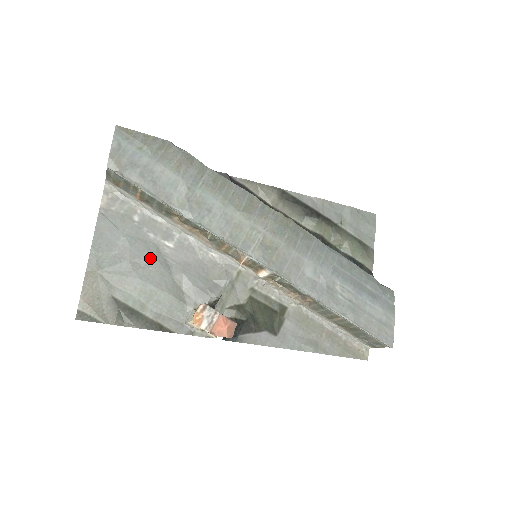
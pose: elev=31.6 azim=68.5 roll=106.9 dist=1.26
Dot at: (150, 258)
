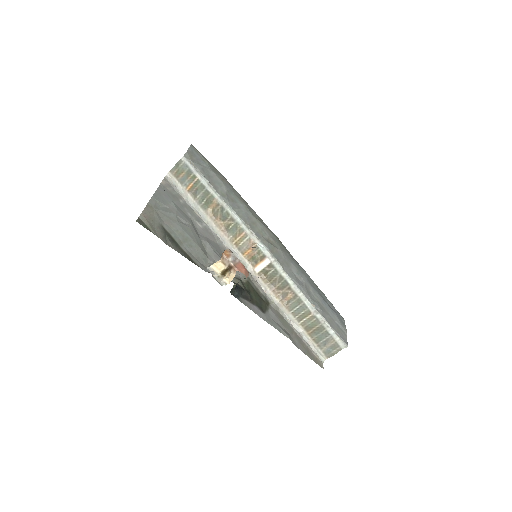
Dot at: (188, 222)
